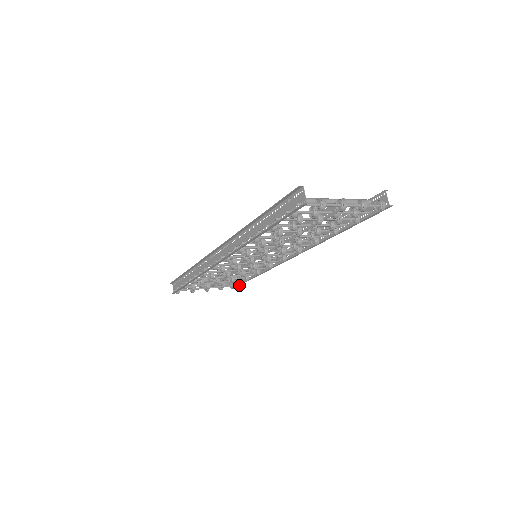
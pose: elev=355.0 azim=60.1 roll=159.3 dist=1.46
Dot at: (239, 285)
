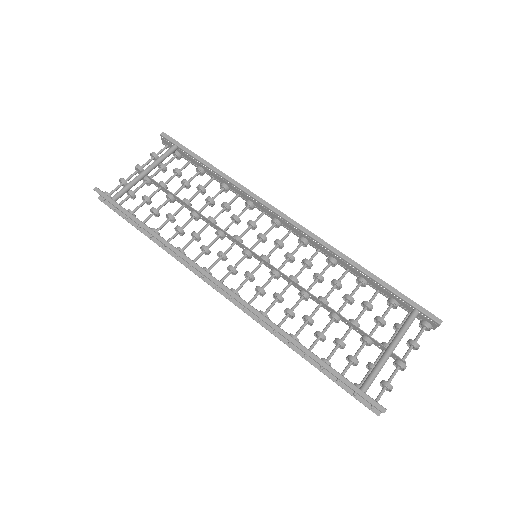
Dot at: occluded
